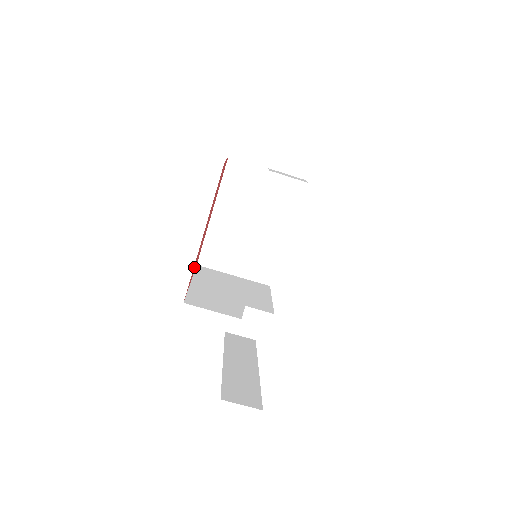
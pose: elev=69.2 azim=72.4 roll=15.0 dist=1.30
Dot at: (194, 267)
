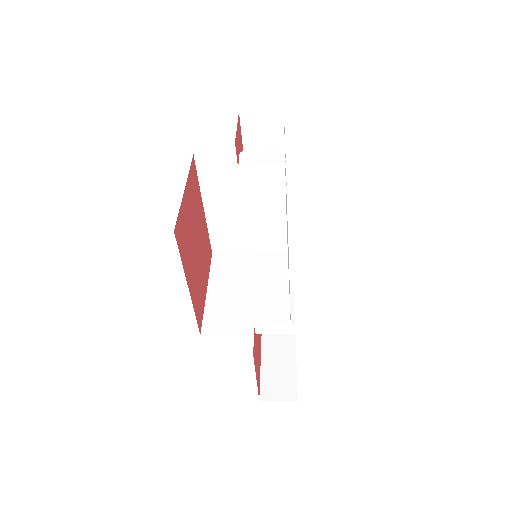
Dot at: (200, 294)
